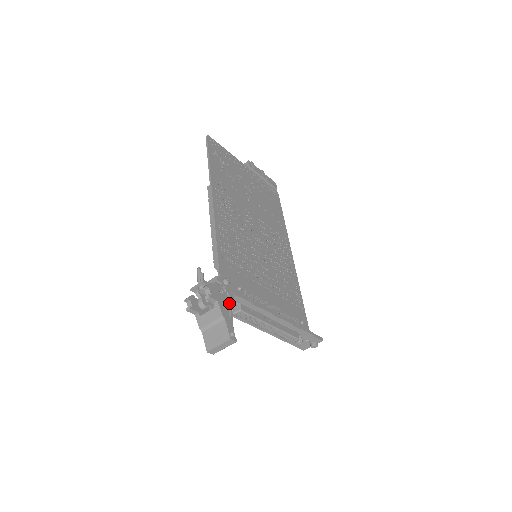
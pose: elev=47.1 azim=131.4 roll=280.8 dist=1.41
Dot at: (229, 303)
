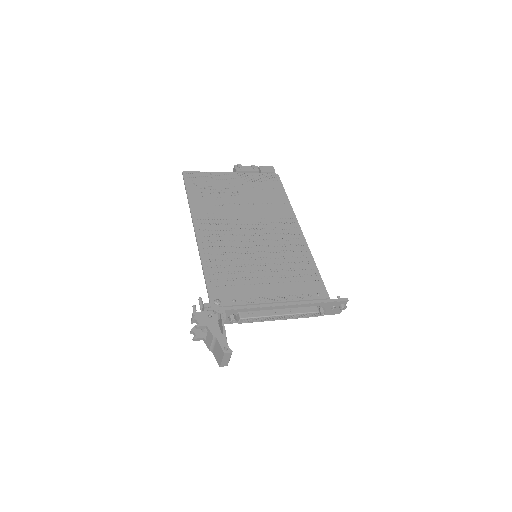
Dot at: (221, 321)
